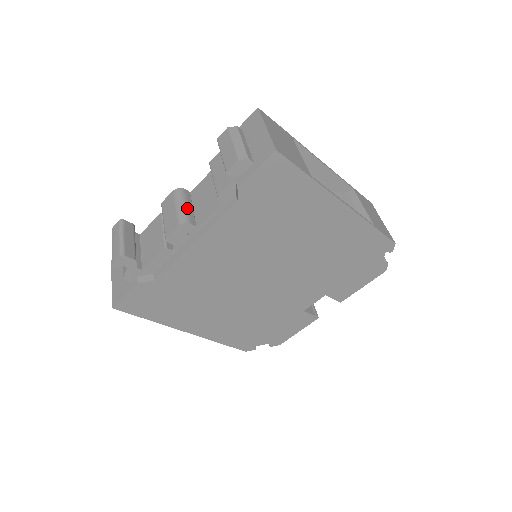
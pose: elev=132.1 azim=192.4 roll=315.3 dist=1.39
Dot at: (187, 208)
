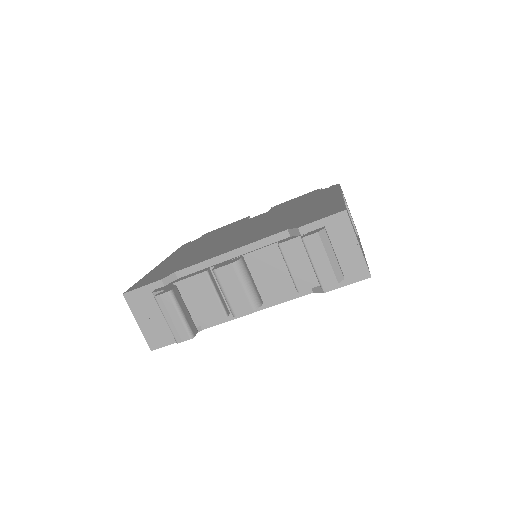
Dot at: (253, 286)
